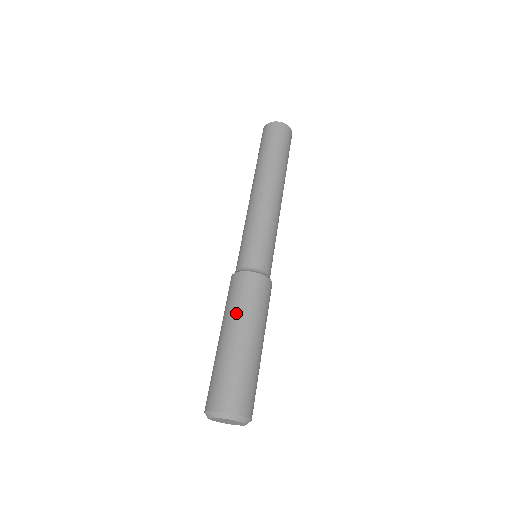
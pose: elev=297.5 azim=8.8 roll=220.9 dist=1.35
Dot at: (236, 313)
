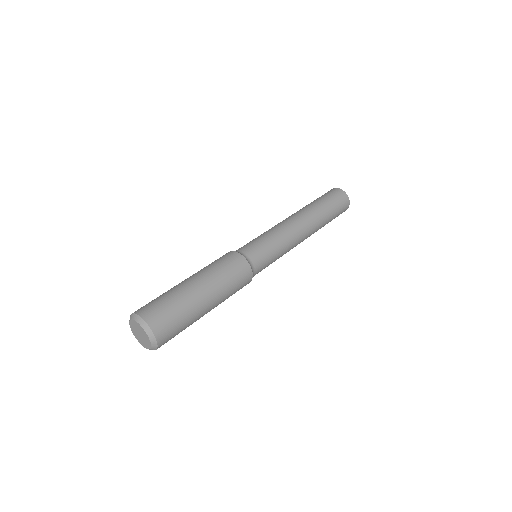
Dot at: occluded
